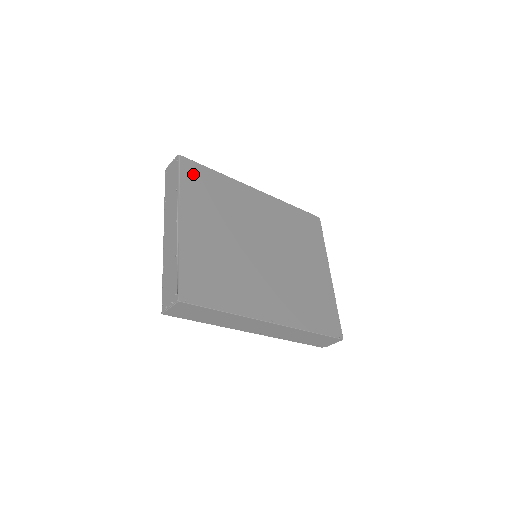
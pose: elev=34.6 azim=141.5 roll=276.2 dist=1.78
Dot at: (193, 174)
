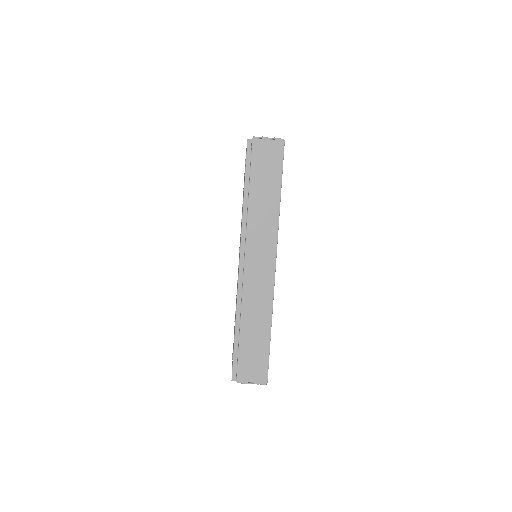
Dot at: occluded
